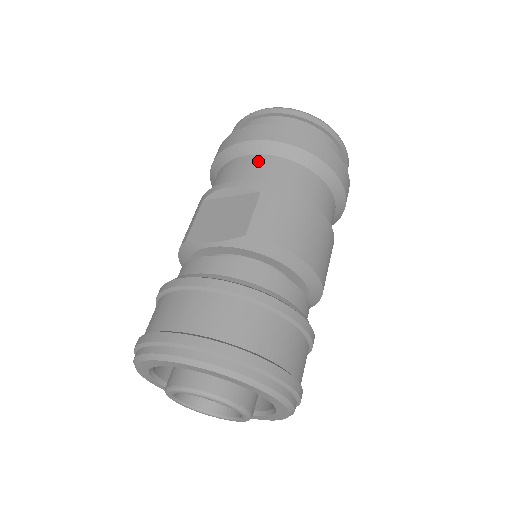
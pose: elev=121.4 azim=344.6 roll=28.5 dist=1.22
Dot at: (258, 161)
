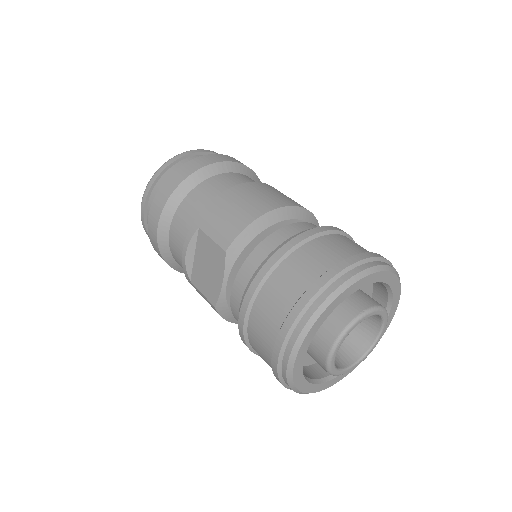
Dot at: (176, 222)
